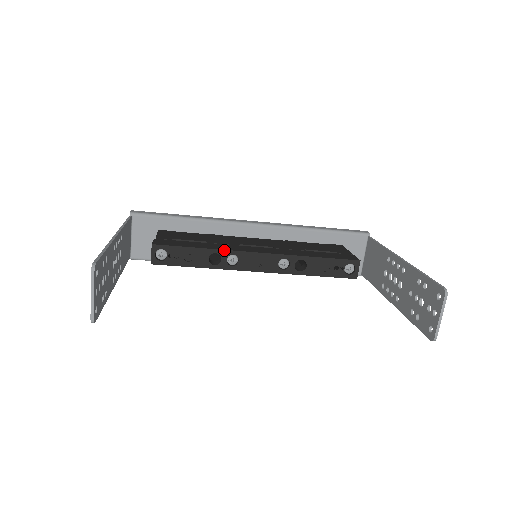
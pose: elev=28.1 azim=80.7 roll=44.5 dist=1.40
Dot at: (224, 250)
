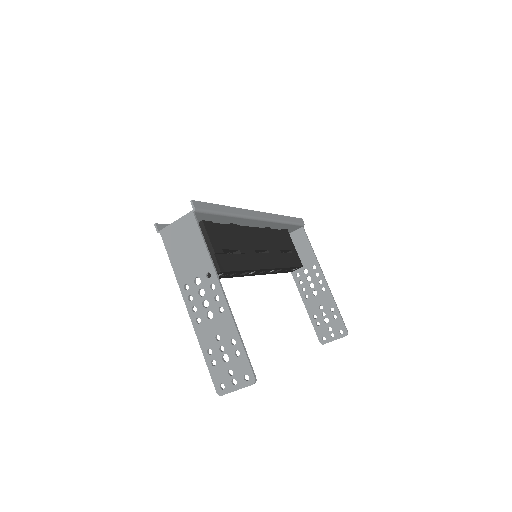
Dot at: (254, 270)
